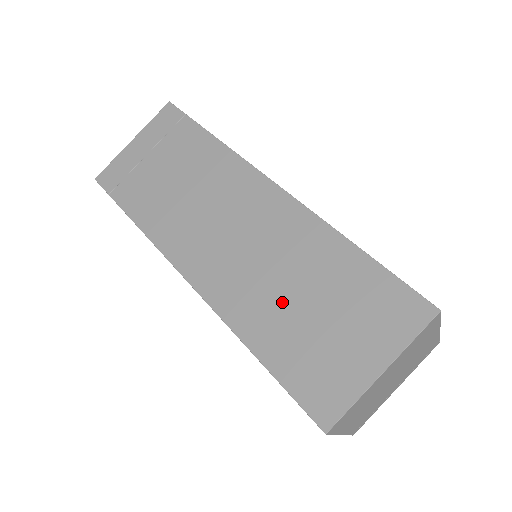
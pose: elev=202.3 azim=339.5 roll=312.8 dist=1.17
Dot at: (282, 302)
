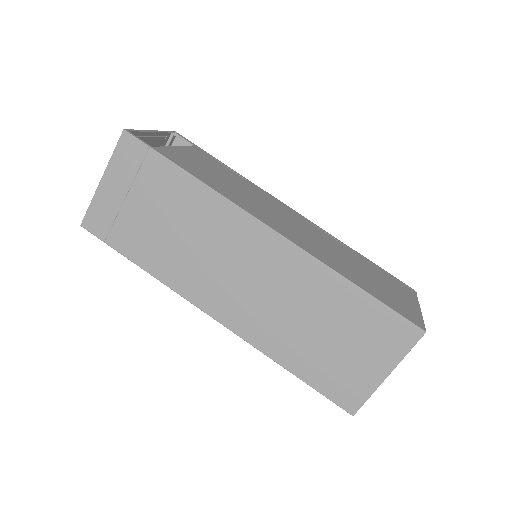
Dot at: (302, 333)
